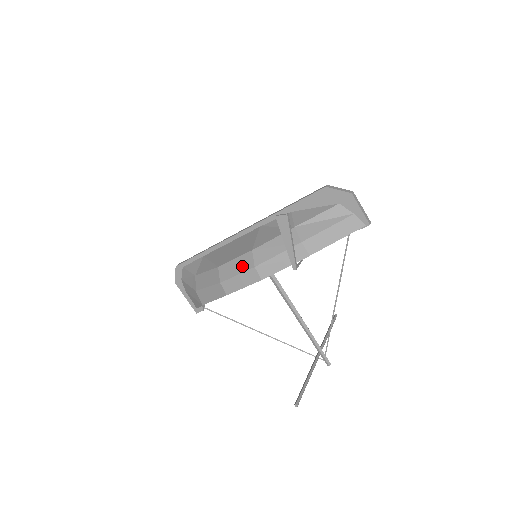
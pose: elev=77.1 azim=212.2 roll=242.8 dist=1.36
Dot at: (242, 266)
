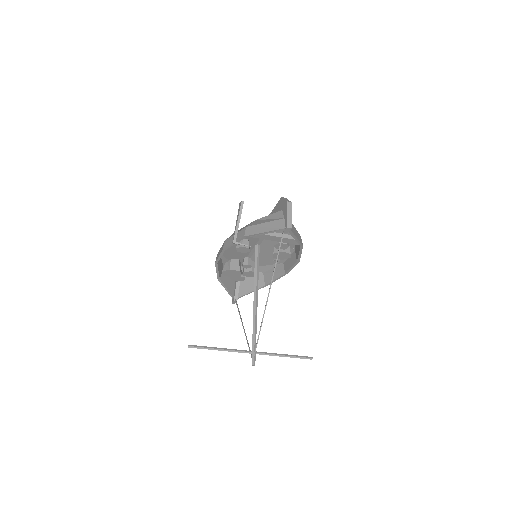
Dot at: occluded
